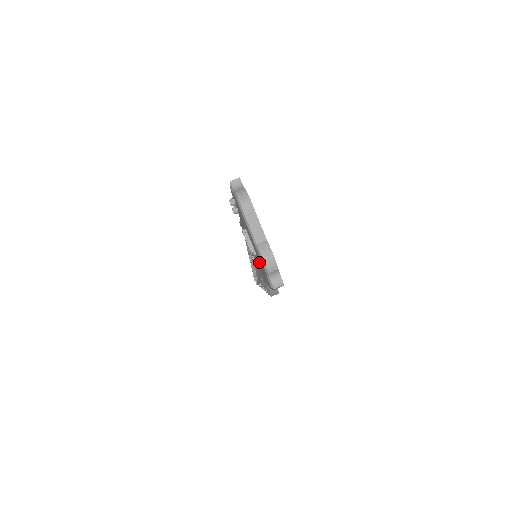
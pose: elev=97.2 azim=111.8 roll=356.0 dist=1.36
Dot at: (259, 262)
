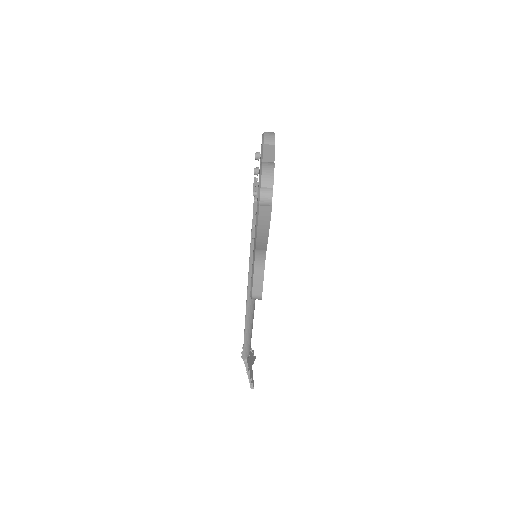
Dot at: occluded
